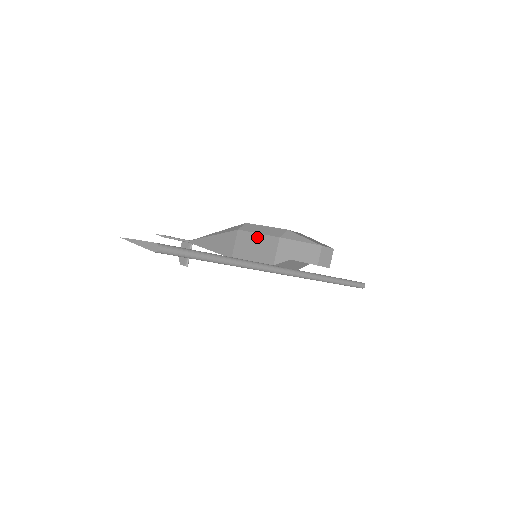
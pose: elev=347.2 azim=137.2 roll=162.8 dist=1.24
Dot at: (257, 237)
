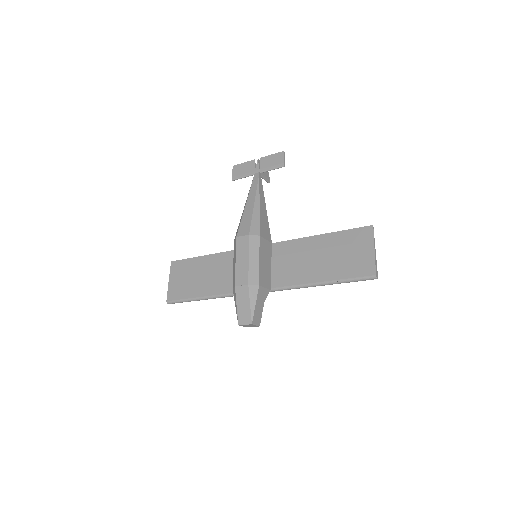
Dot at: occluded
